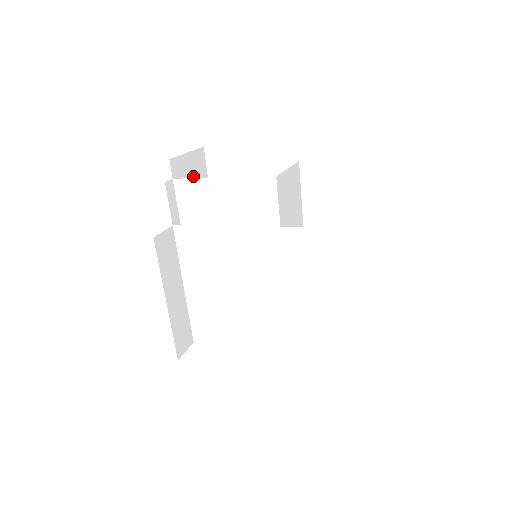
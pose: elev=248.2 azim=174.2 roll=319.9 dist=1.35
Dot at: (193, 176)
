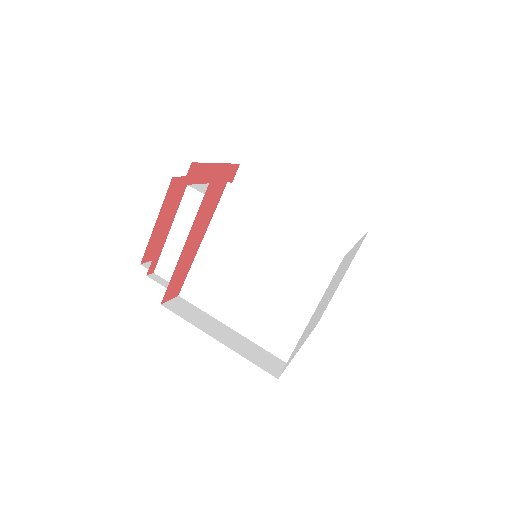
Dot at: occluded
